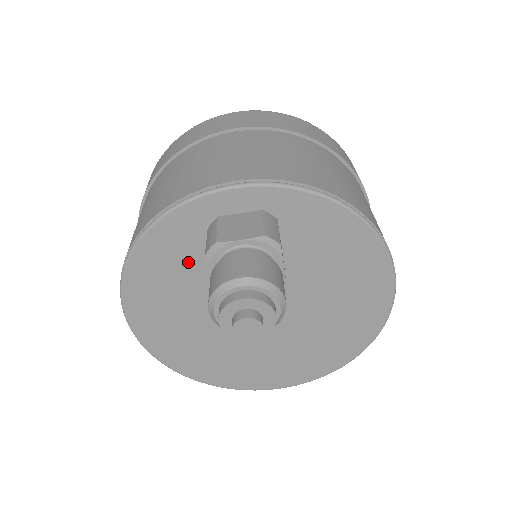
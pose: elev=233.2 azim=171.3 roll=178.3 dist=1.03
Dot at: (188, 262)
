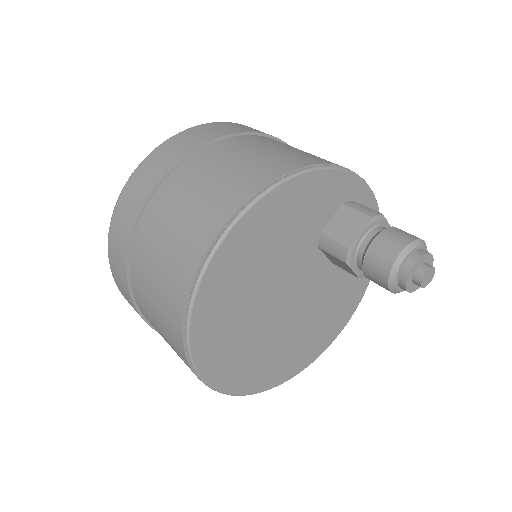
Dot at: (314, 215)
